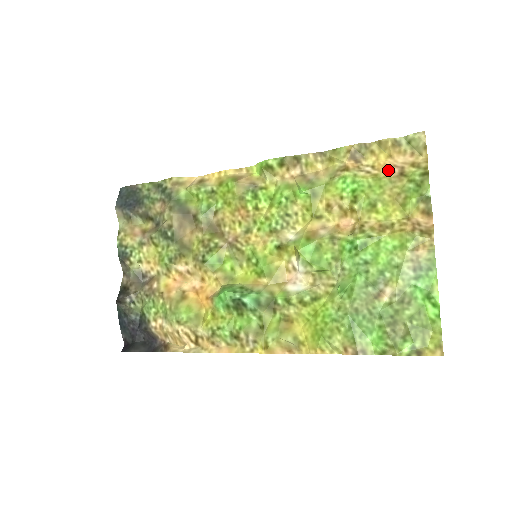
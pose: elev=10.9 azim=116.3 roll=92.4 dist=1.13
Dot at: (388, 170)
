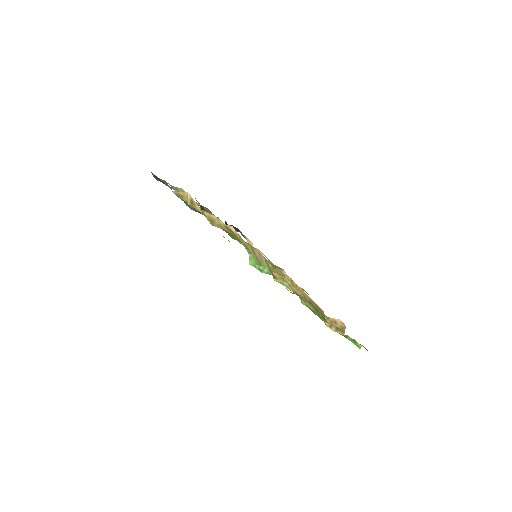
Dot at: (302, 295)
